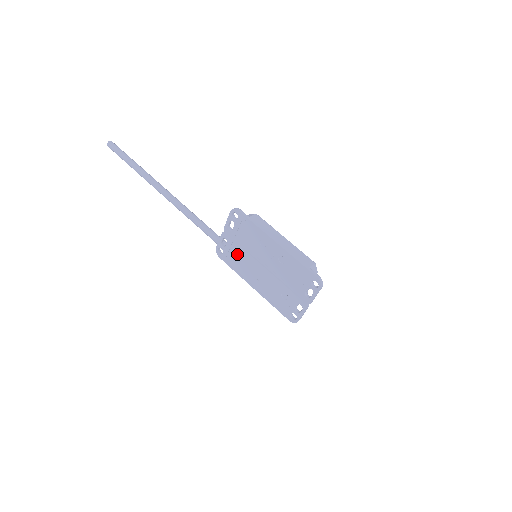
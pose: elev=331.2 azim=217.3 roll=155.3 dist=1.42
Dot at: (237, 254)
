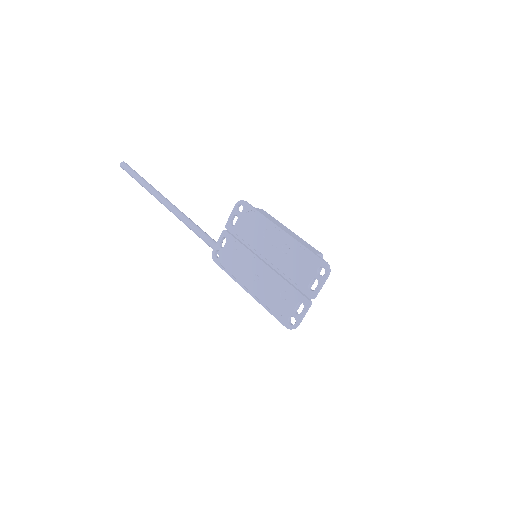
Dot at: (235, 253)
